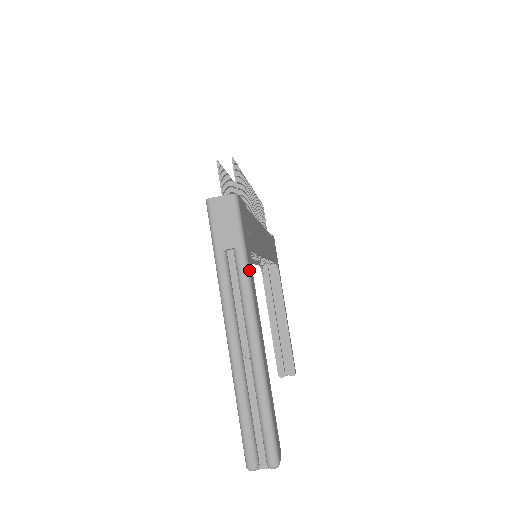
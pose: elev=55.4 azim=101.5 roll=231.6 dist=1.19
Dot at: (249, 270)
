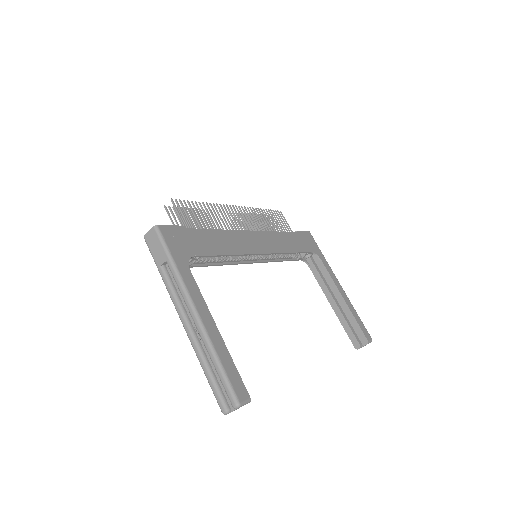
Dot at: (179, 272)
